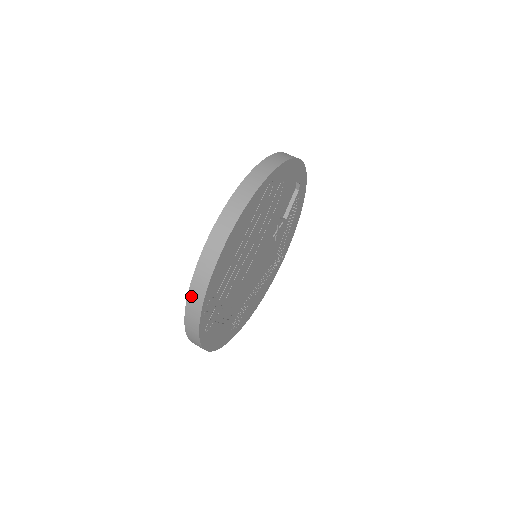
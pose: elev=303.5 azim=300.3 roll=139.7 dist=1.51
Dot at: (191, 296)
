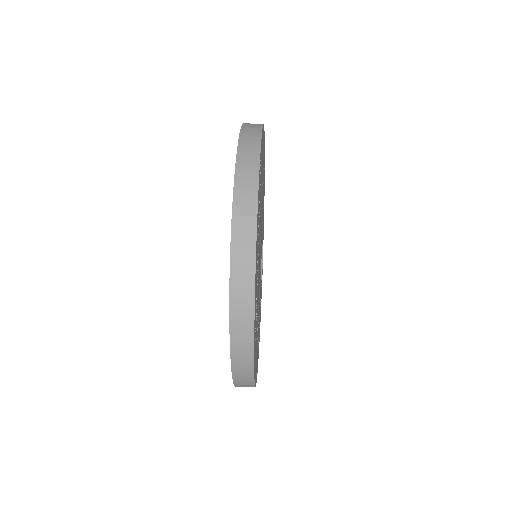
Dot at: (243, 138)
